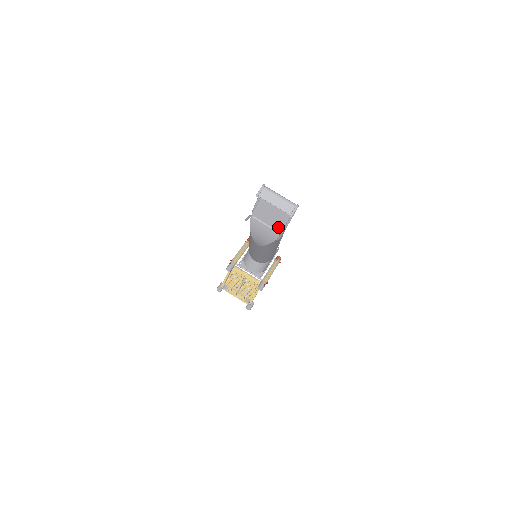
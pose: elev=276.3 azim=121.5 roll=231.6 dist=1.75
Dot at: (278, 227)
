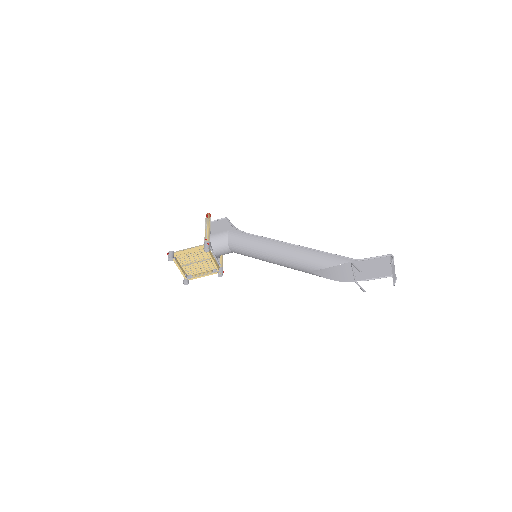
Dot at: (359, 277)
